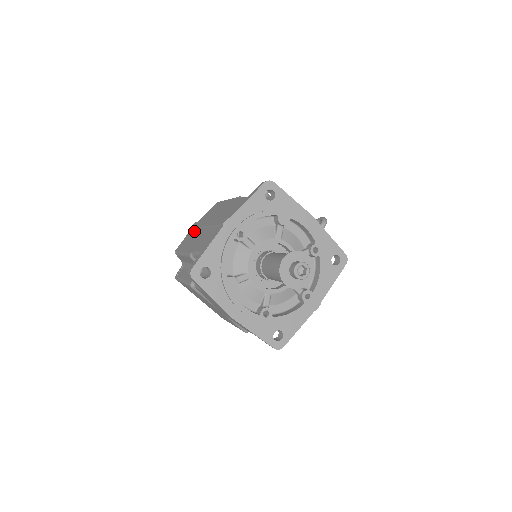
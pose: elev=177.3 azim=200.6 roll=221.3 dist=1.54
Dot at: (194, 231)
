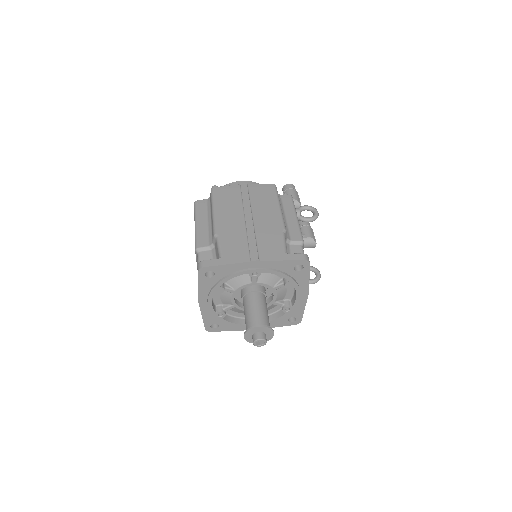
Dot at: (237, 199)
